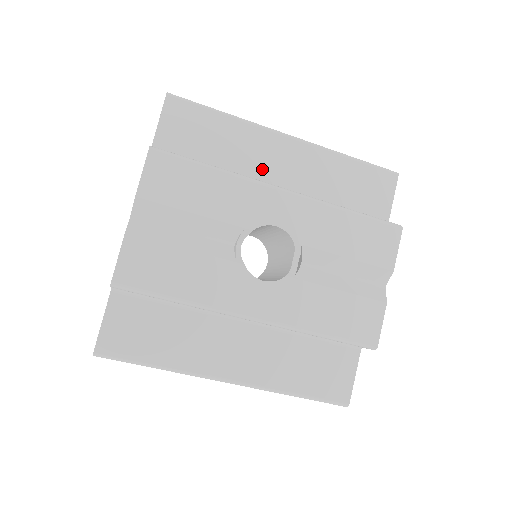
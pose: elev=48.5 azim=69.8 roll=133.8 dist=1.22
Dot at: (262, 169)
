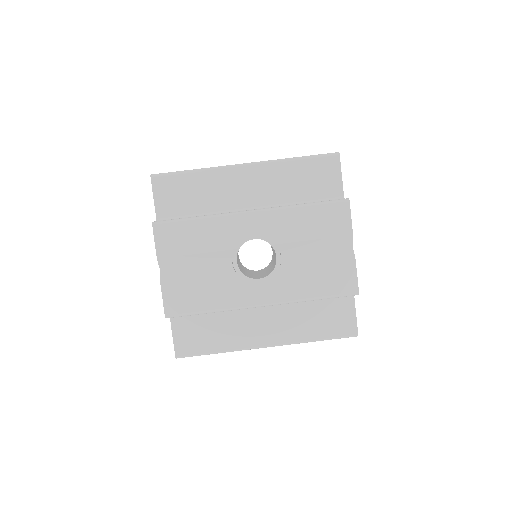
Dot at: (234, 198)
